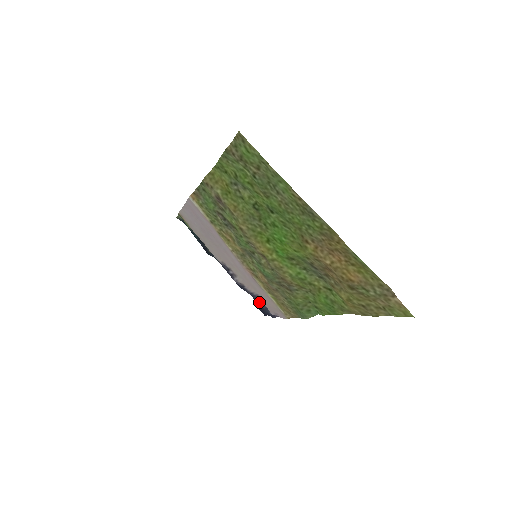
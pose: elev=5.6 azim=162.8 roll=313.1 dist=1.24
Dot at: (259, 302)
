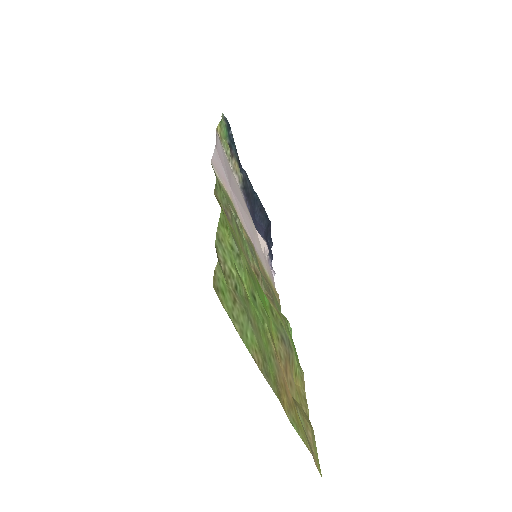
Dot at: occluded
